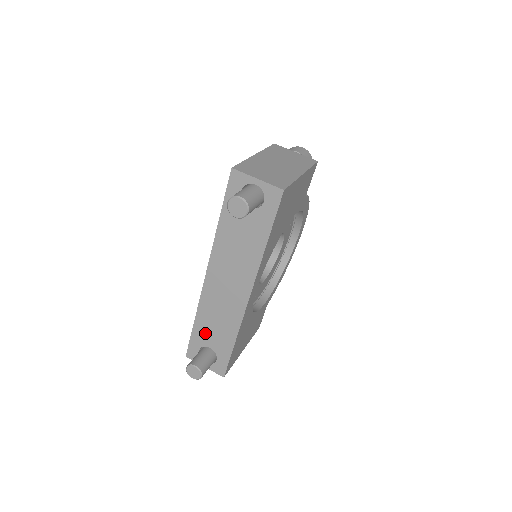
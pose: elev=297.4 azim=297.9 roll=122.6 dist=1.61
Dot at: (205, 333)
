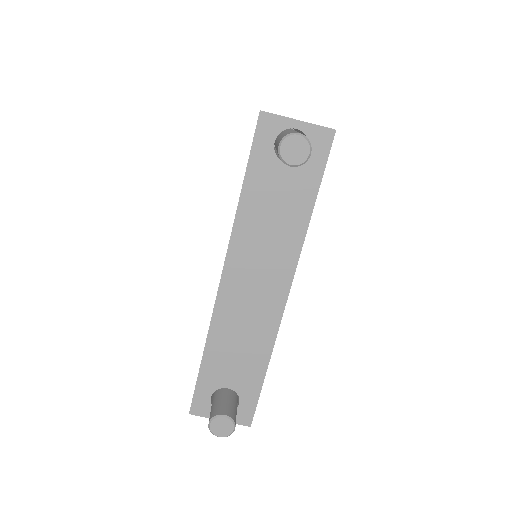
Dot at: (220, 368)
